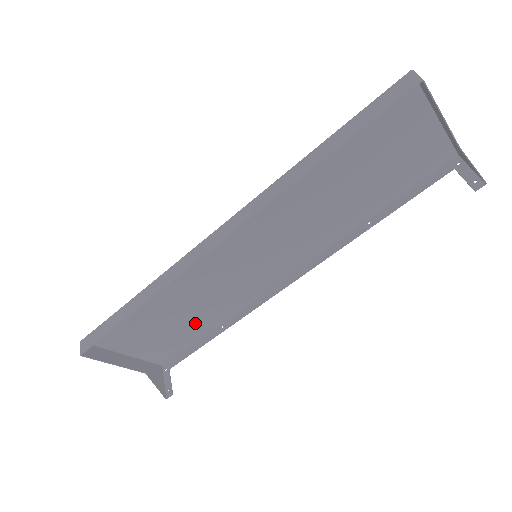
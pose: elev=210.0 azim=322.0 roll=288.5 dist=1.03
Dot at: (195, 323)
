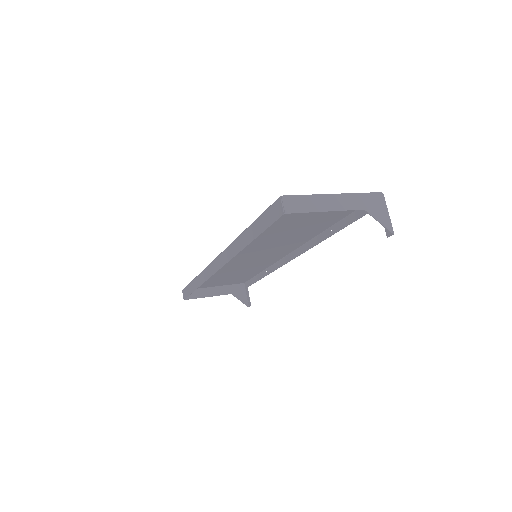
Dot at: (246, 273)
